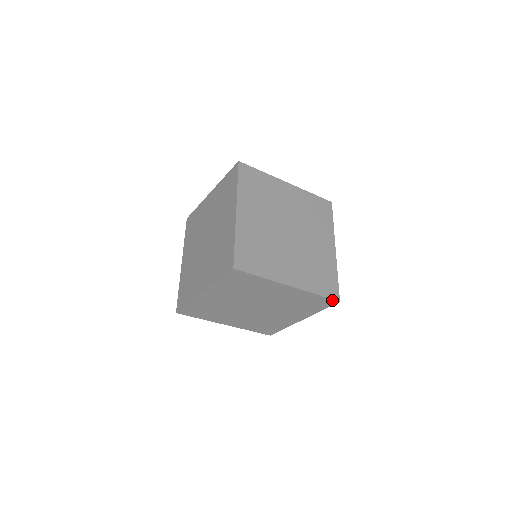
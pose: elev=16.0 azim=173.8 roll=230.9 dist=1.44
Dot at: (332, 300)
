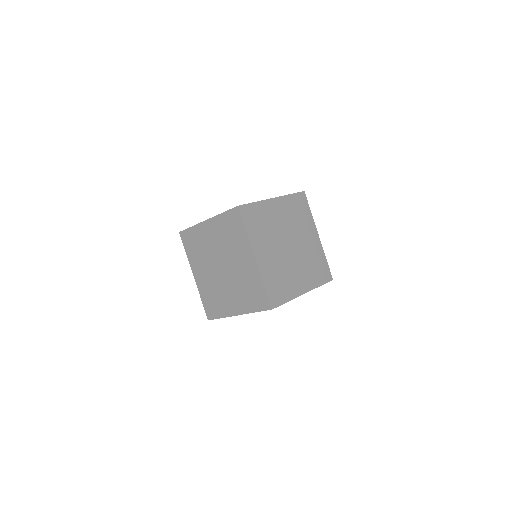
Dot at: (269, 303)
